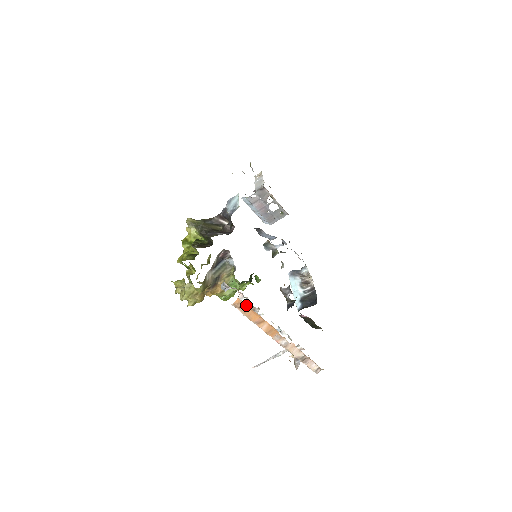
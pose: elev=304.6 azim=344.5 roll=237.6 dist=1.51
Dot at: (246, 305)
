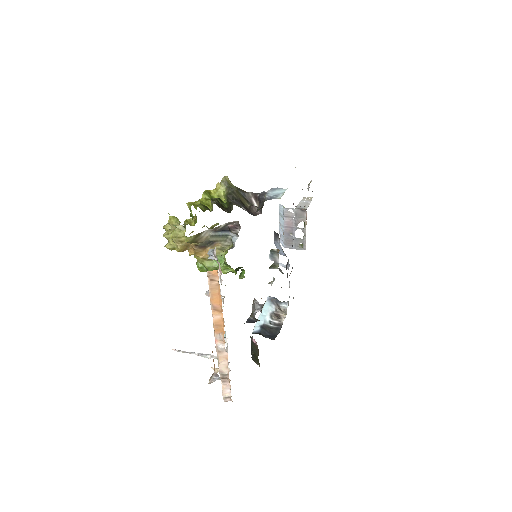
Dot at: (218, 283)
